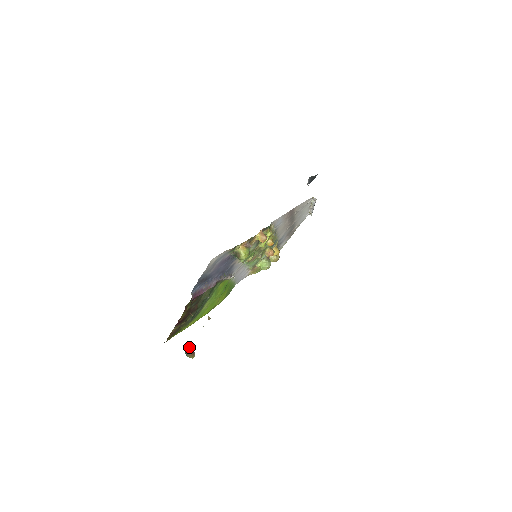
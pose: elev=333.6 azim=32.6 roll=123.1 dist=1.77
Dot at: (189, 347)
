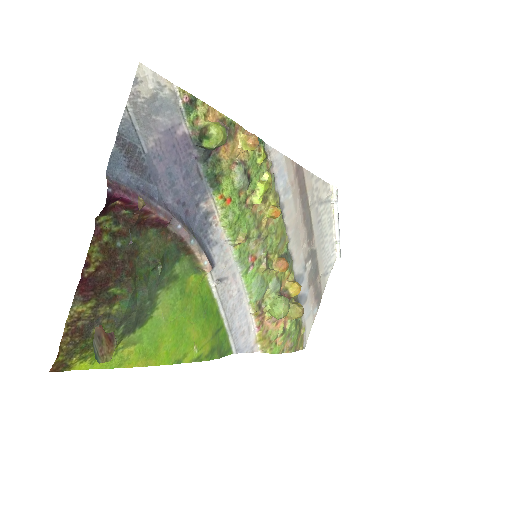
Dot at: (103, 330)
